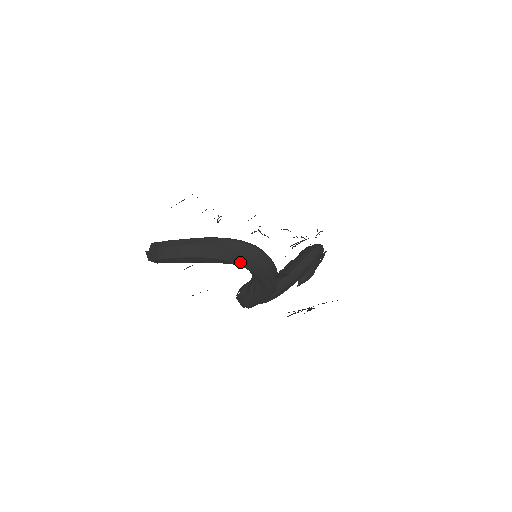
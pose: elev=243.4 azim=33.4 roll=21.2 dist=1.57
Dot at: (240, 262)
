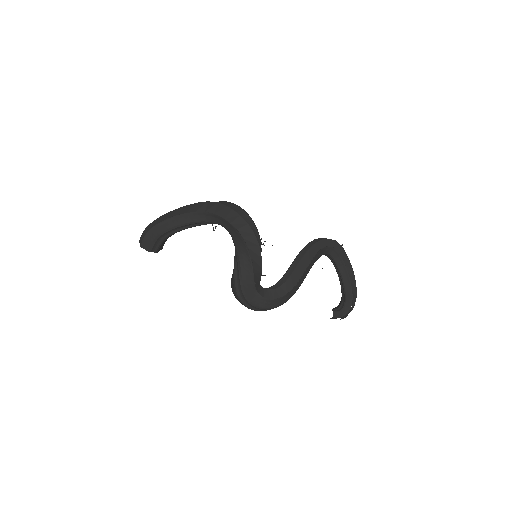
Dot at: (209, 210)
